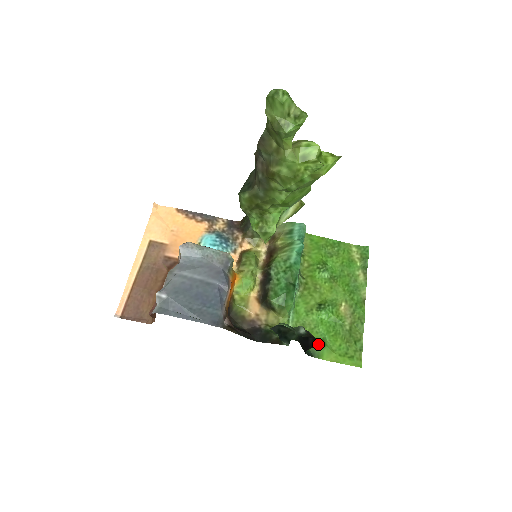
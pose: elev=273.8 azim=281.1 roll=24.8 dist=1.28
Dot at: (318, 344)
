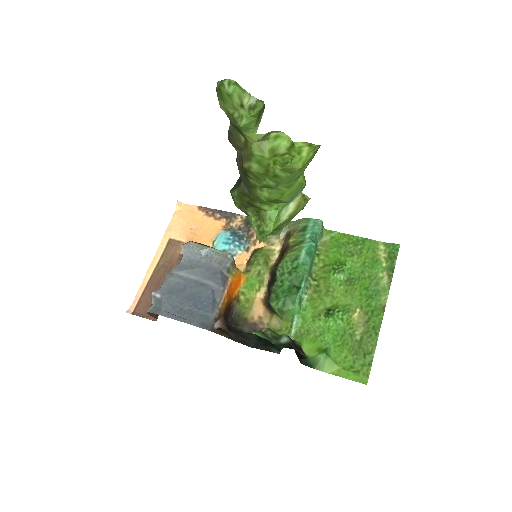
Dot at: occluded
